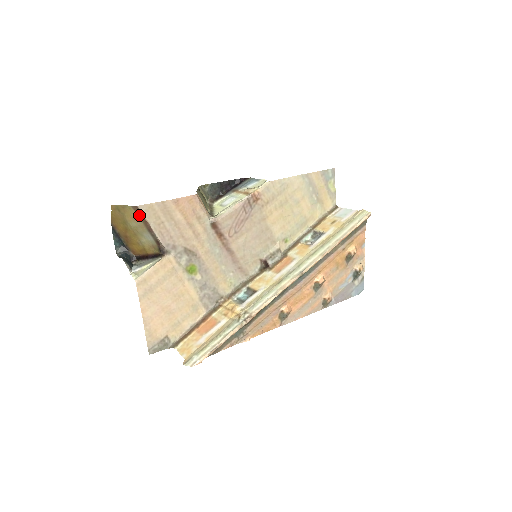
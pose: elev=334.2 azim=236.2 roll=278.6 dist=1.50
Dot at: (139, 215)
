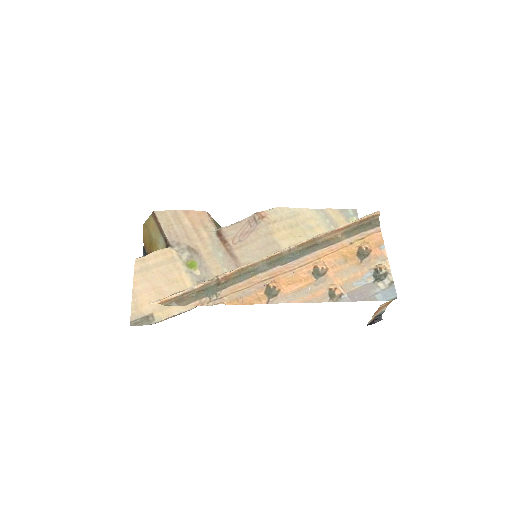
Dot at: (155, 220)
